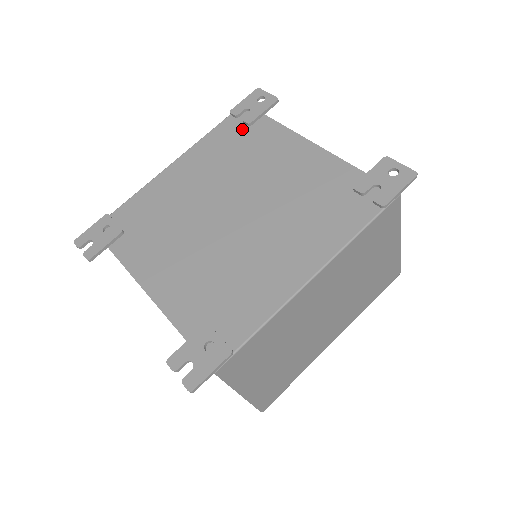
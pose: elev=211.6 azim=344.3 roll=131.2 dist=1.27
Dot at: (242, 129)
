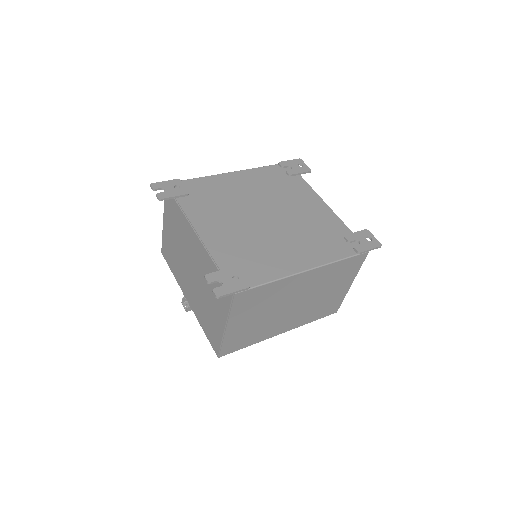
Dot at: (284, 175)
